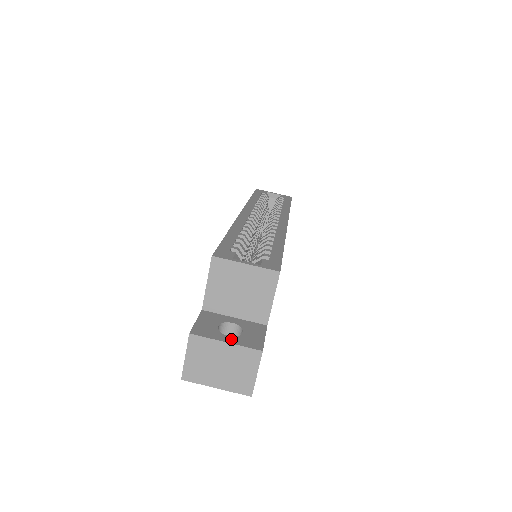
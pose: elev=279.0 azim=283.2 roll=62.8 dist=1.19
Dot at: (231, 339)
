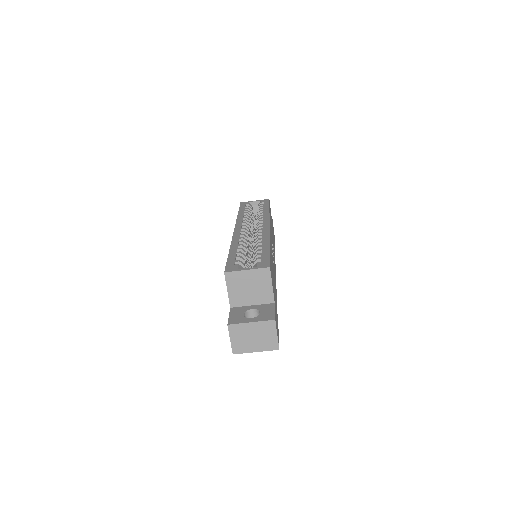
Dot at: (254, 319)
